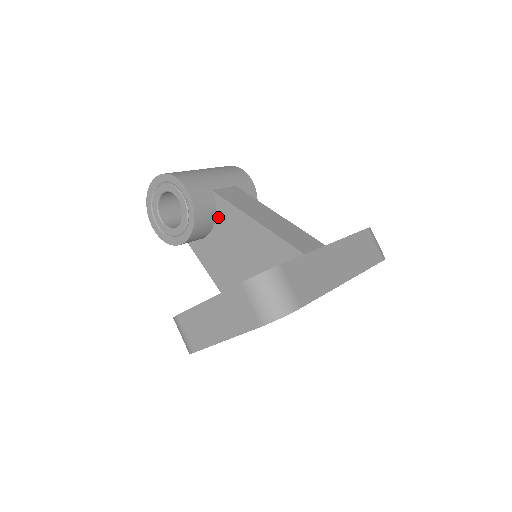
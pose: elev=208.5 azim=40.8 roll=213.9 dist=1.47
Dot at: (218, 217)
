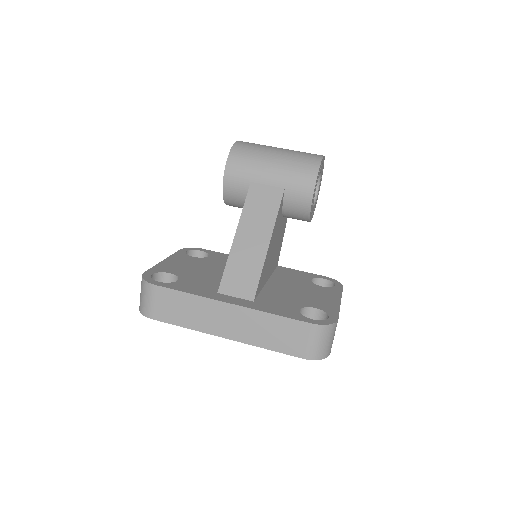
Dot at: occluded
